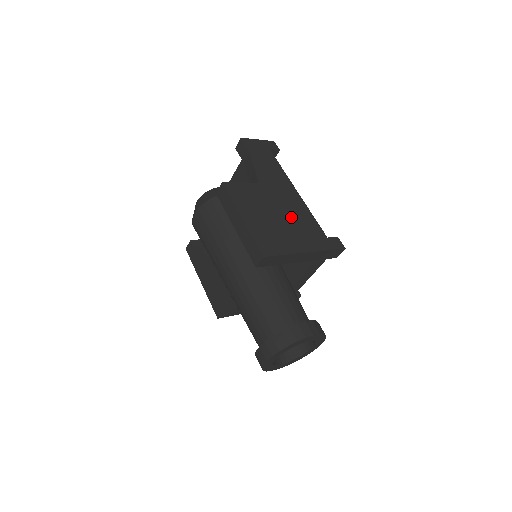
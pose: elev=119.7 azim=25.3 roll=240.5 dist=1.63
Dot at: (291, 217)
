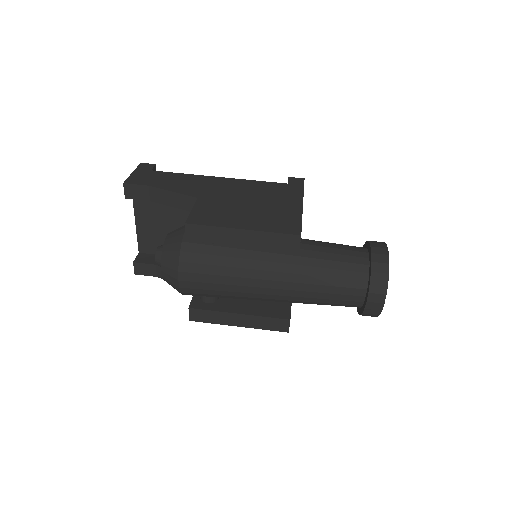
Dot at: (253, 195)
